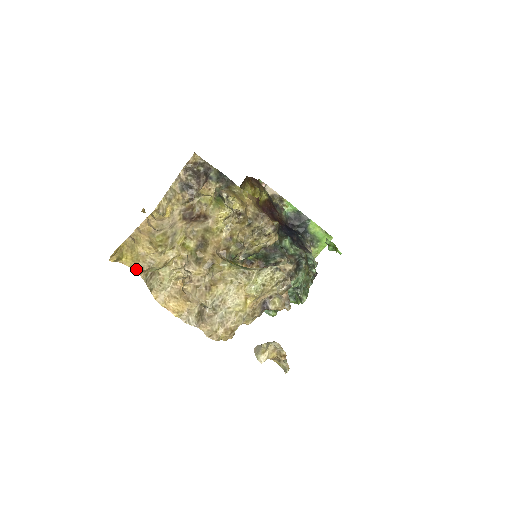
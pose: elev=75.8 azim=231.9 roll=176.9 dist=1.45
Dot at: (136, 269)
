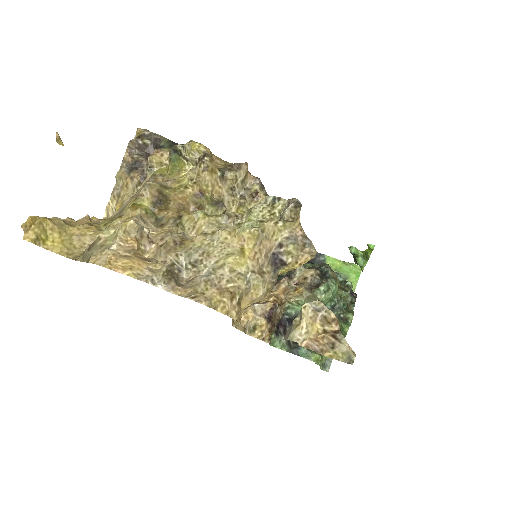
Dot at: (70, 257)
